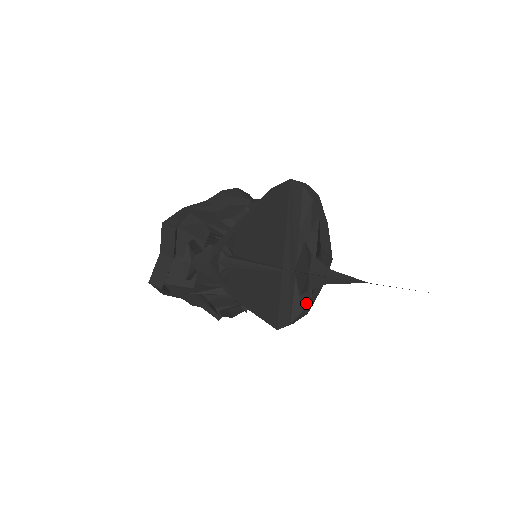
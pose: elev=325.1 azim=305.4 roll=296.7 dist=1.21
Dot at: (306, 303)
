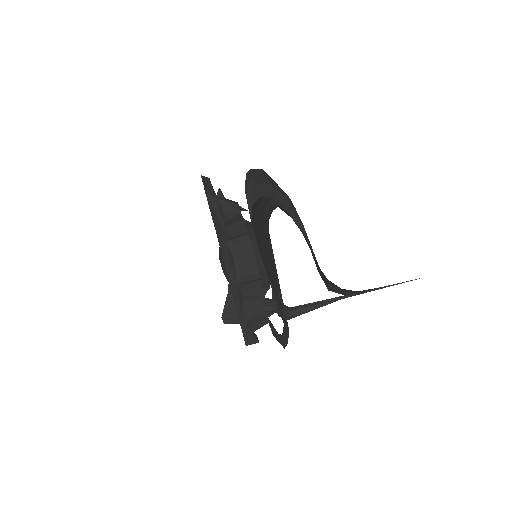
Dot at: (274, 209)
